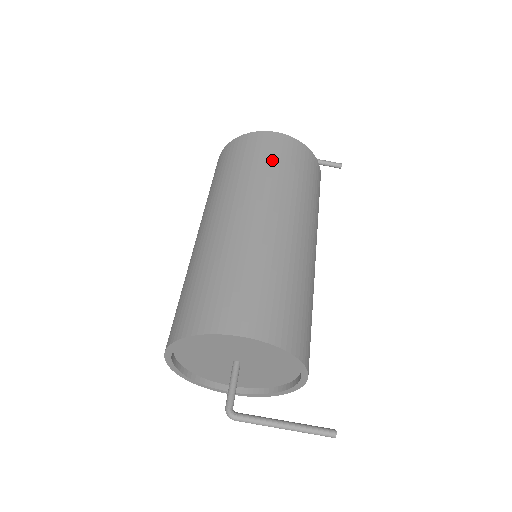
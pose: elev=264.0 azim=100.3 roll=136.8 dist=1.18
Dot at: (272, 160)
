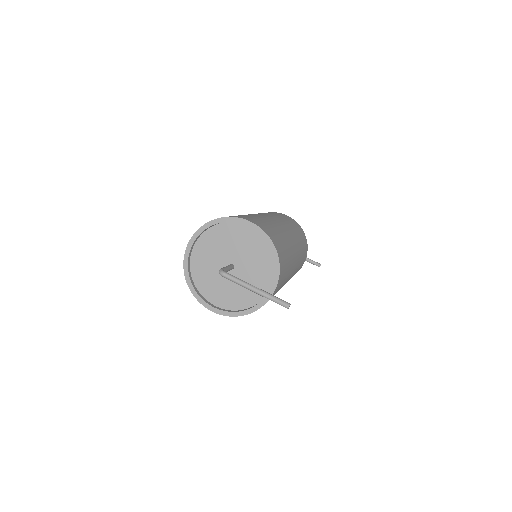
Dot at: (282, 216)
